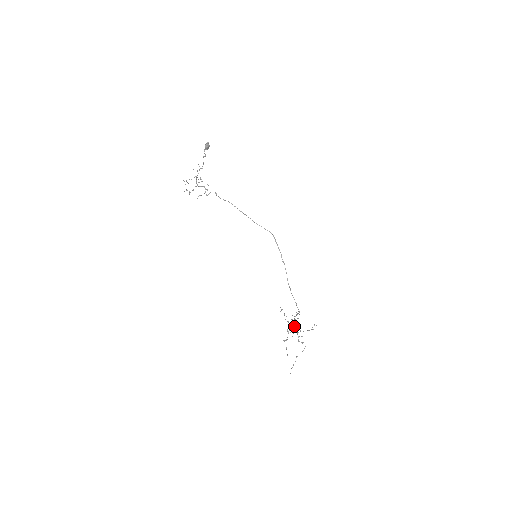
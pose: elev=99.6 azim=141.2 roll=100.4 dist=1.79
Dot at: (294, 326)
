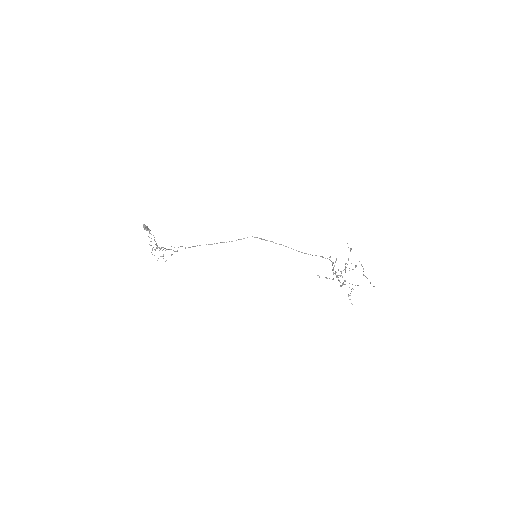
Dot at: occluded
